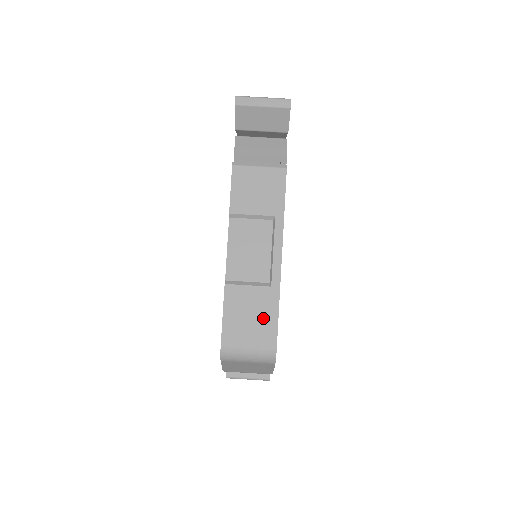
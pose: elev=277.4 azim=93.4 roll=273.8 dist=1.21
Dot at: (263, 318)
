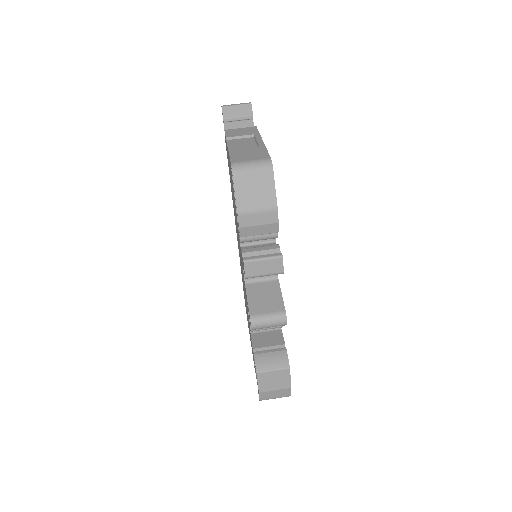
Dot at: (257, 153)
